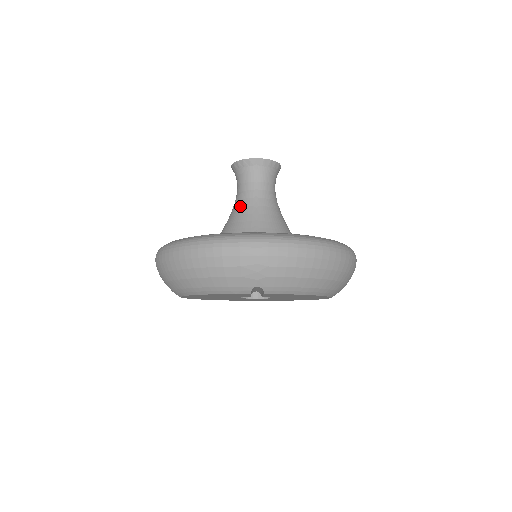
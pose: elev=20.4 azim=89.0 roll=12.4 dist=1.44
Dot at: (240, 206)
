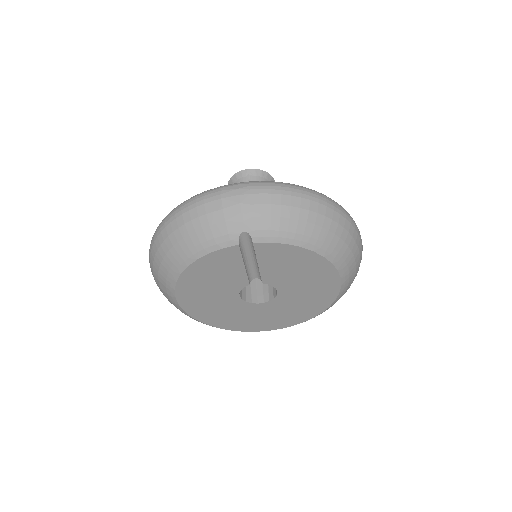
Dot at: occluded
